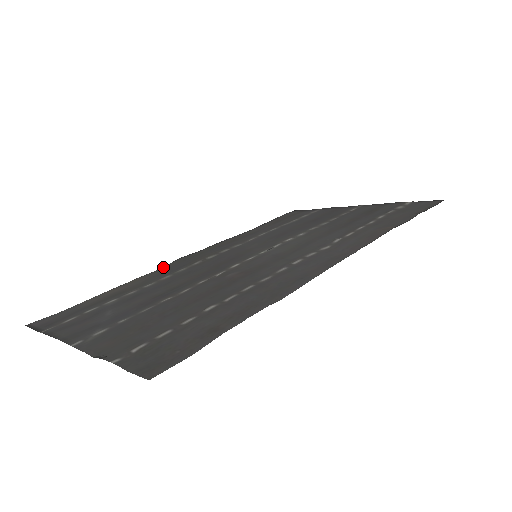
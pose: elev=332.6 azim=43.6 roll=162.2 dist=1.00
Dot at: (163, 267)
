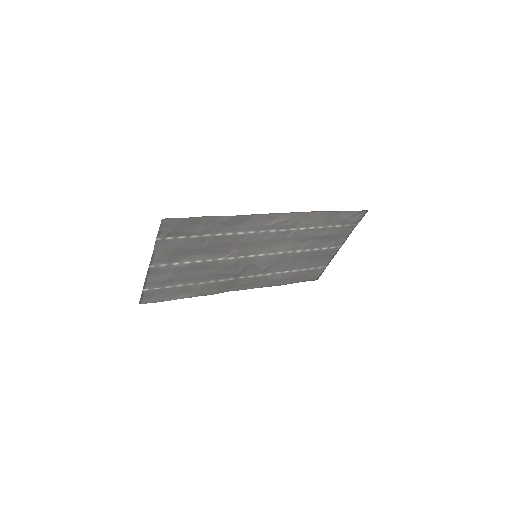
Dot at: (217, 293)
